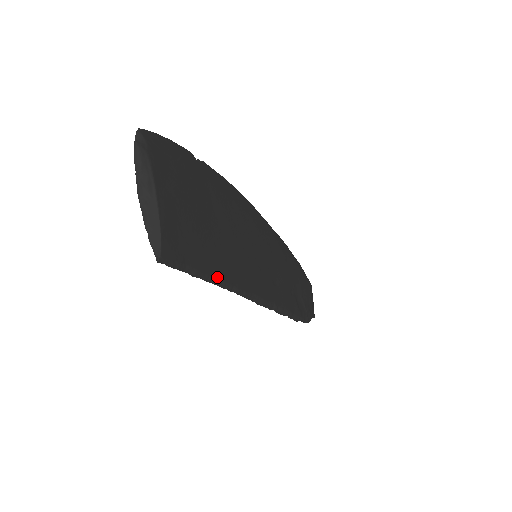
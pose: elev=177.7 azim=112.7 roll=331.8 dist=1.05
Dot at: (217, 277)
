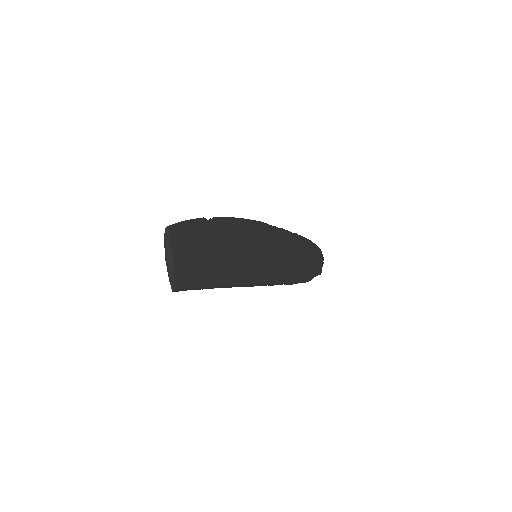
Dot at: (213, 286)
